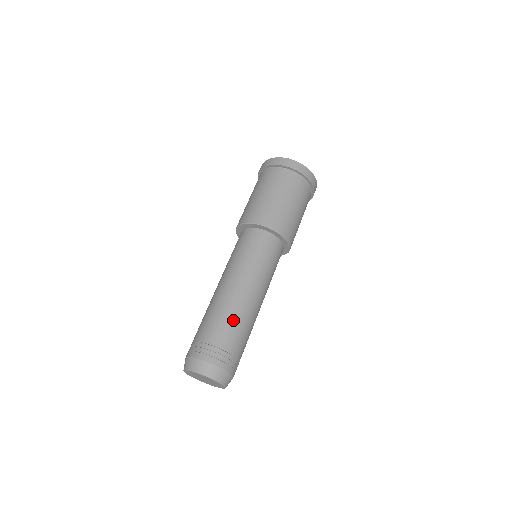
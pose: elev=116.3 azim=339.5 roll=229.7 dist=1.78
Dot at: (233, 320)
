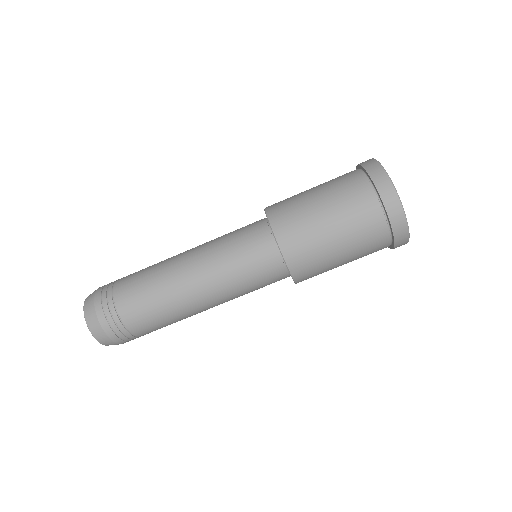
Dot at: (153, 302)
